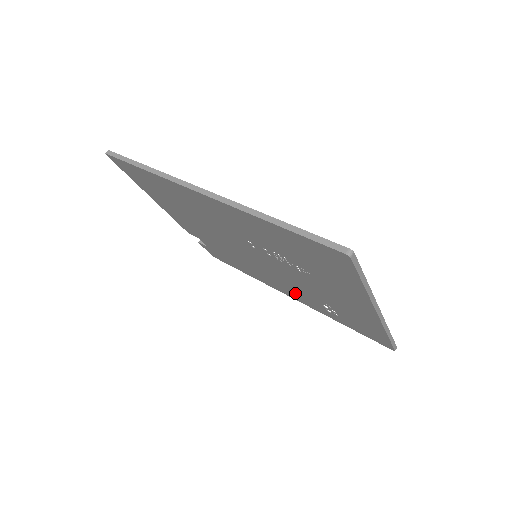
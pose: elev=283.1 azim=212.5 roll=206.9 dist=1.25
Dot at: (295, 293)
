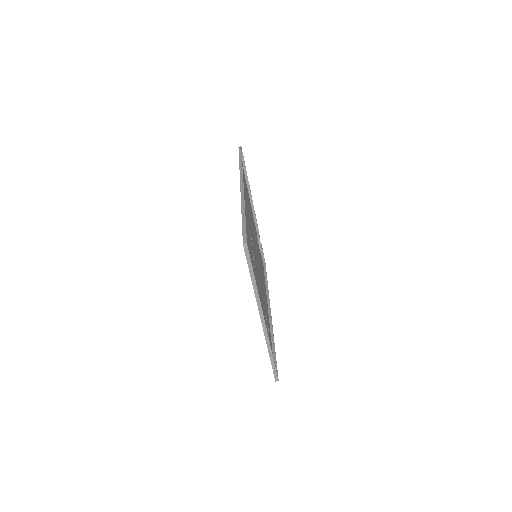
Dot at: occluded
